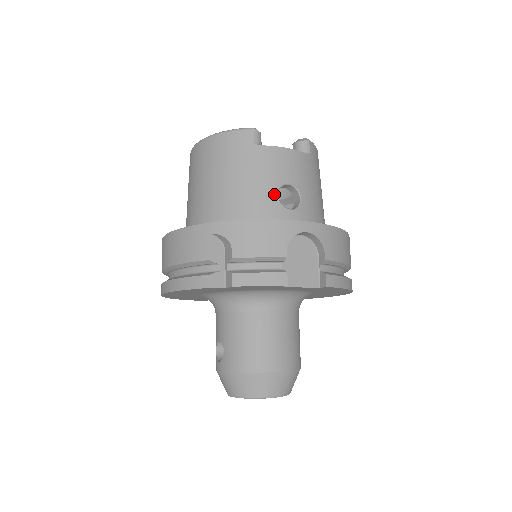
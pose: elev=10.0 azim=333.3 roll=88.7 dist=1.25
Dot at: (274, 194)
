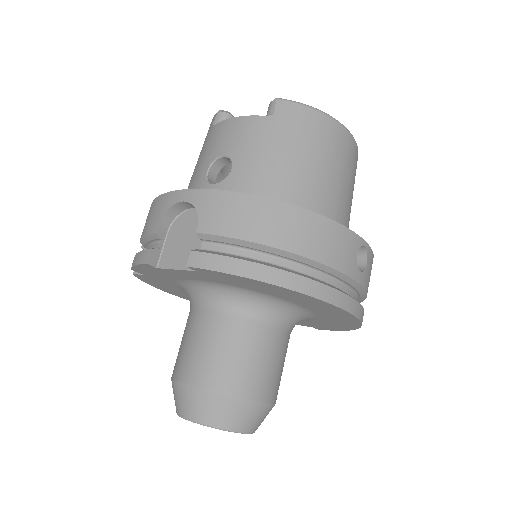
Dot at: (205, 171)
